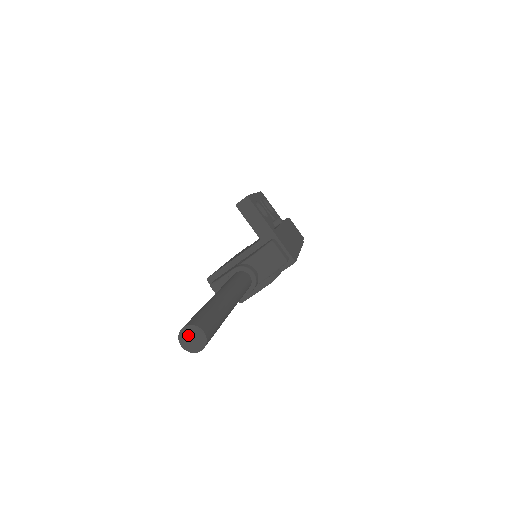
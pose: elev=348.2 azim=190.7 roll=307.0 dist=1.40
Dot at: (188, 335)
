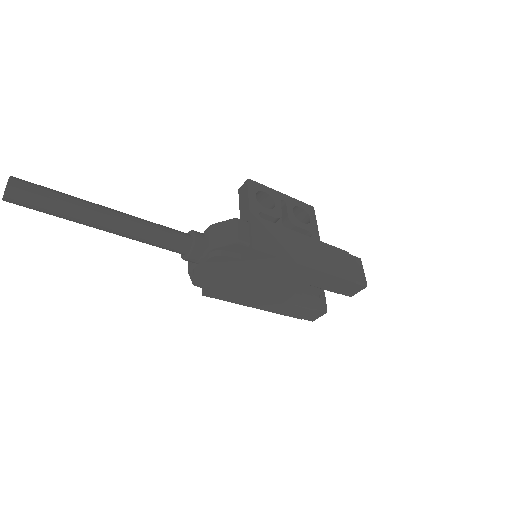
Dot at: occluded
